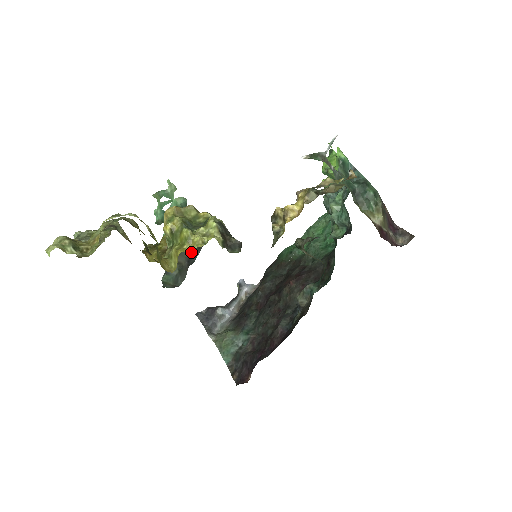
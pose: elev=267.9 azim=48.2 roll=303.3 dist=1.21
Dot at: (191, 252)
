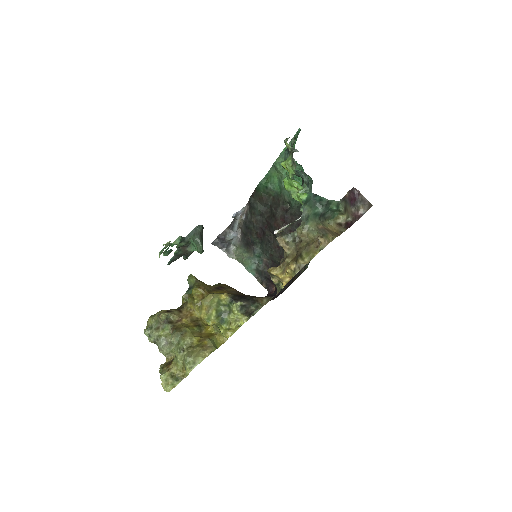
Dot at: occluded
